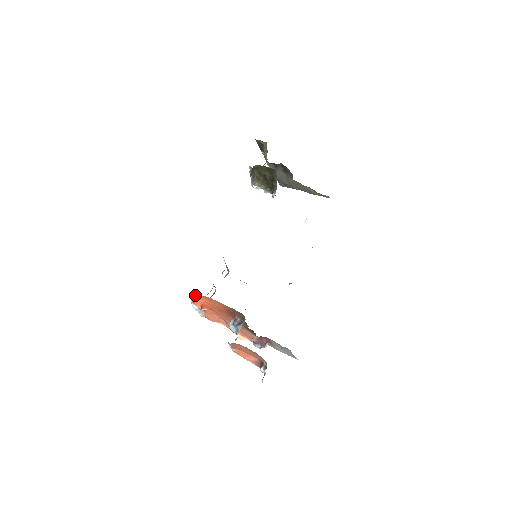
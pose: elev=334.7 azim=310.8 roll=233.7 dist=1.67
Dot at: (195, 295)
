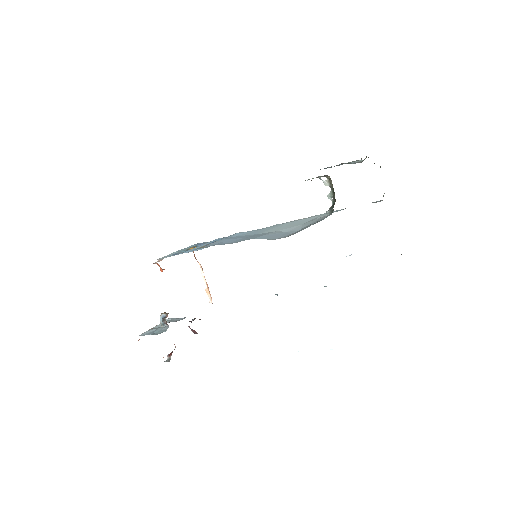
Dot at: occluded
